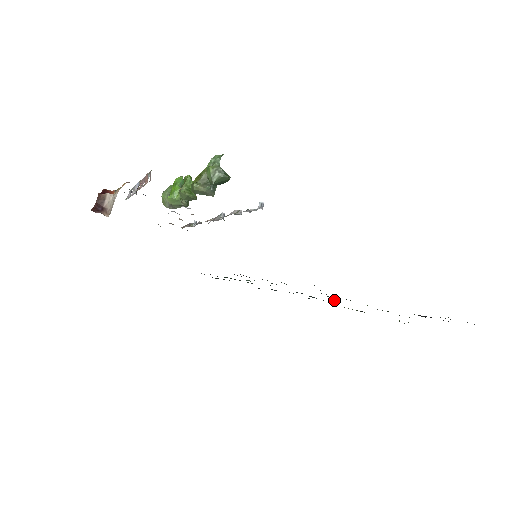
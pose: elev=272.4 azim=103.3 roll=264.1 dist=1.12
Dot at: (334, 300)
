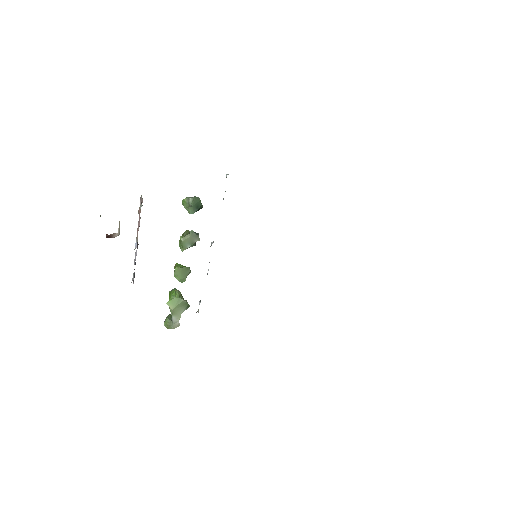
Dot at: occluded
